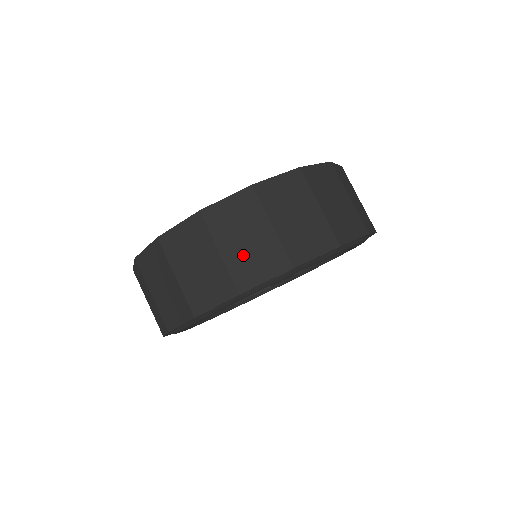
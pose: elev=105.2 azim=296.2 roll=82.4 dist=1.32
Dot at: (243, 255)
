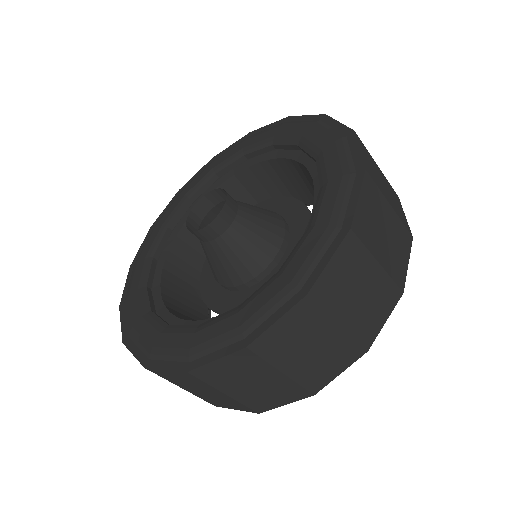
Dot at: (254, 394)
